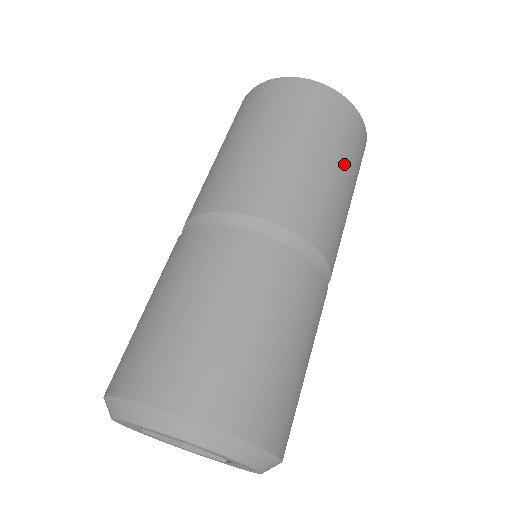
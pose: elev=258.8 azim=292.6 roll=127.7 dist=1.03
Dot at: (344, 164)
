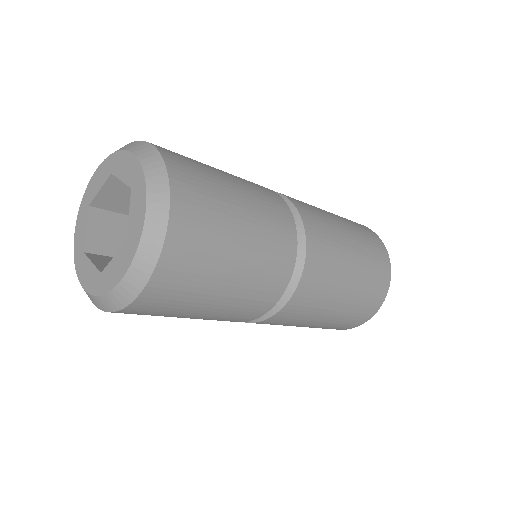
Dot at: (360, 270)
